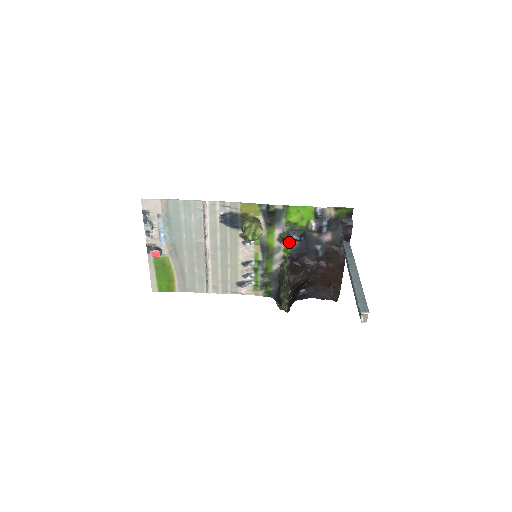
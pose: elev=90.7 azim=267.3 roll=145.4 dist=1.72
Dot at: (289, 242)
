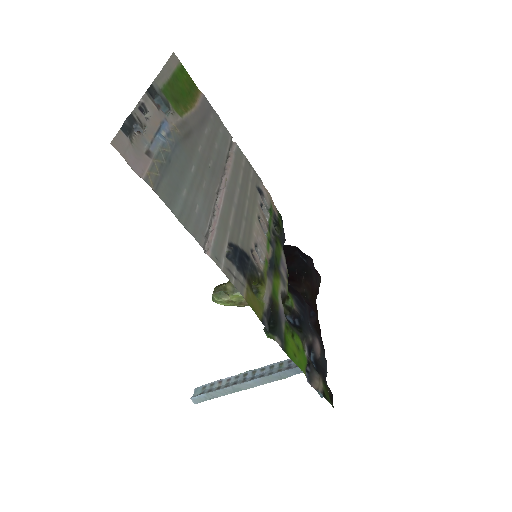
Dot at: (291, 302)
